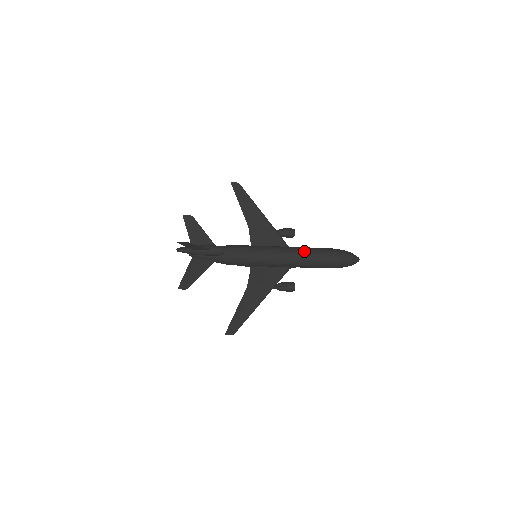
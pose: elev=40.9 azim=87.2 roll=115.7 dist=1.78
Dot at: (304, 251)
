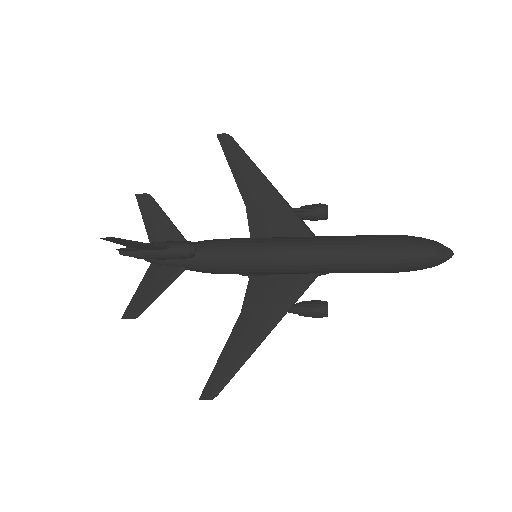
Dot at: (339, 243)
